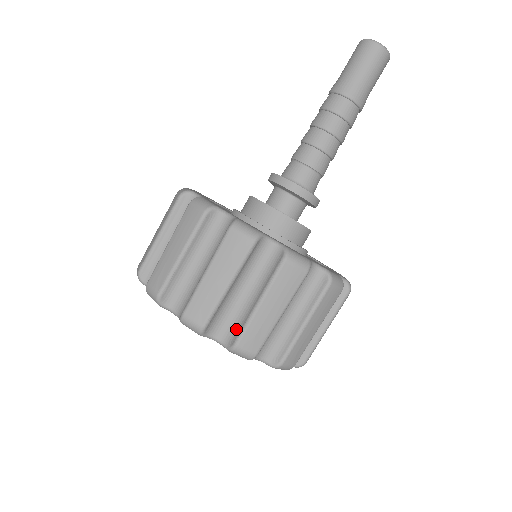
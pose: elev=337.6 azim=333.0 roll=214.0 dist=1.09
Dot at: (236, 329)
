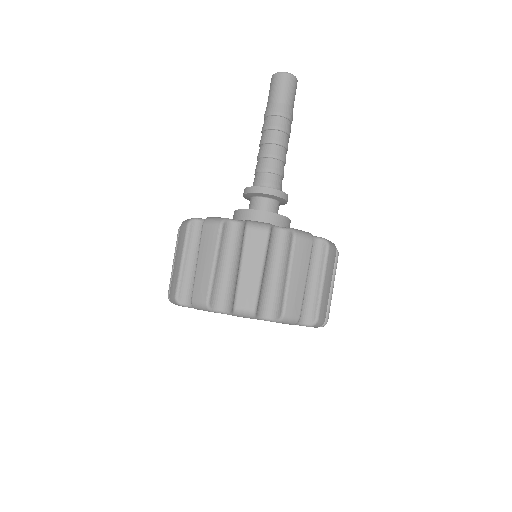
Dot at: (311, 309)
